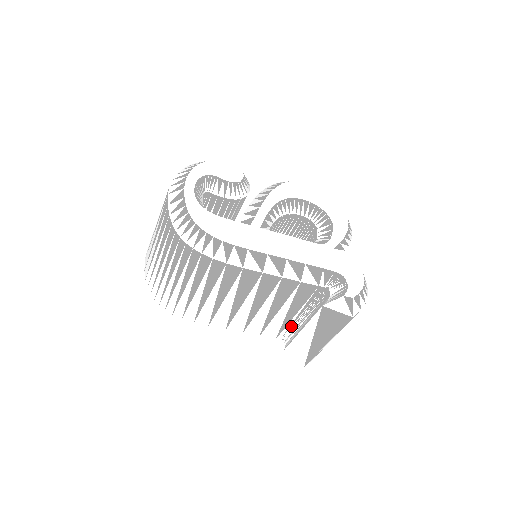
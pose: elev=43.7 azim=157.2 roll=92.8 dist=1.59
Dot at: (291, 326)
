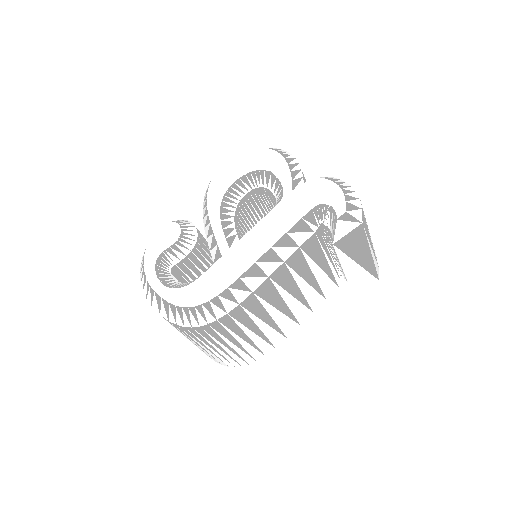
Dot at: (336, 269)
